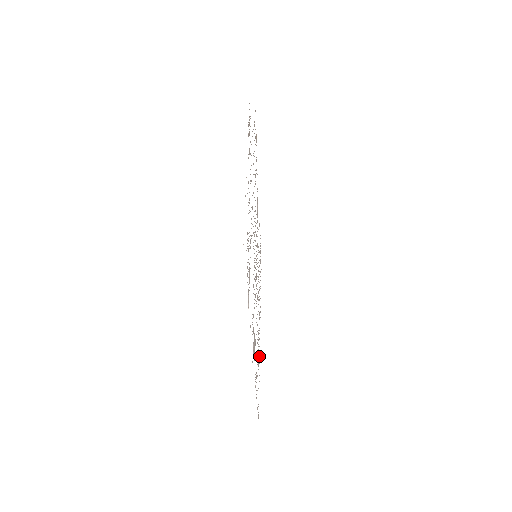
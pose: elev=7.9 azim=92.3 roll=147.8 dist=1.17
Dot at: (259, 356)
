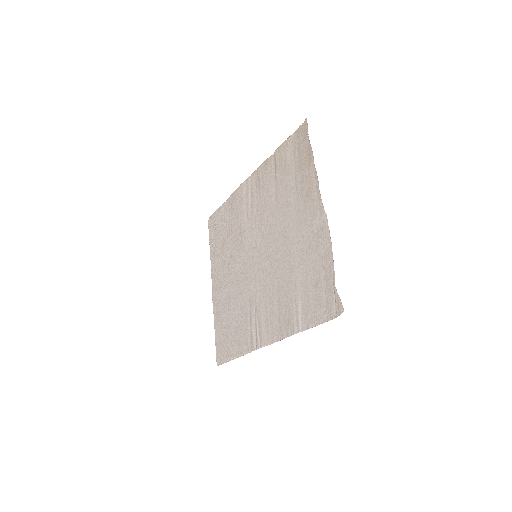
Dot at: (214, 311)
